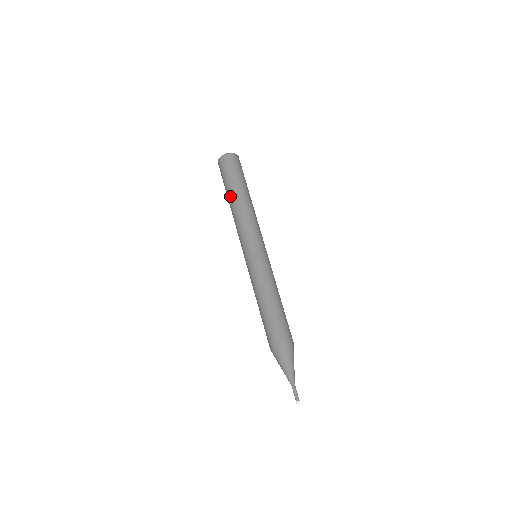
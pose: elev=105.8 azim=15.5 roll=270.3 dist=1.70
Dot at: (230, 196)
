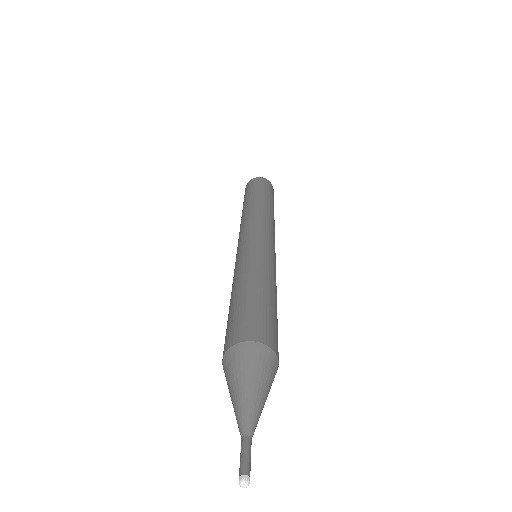
Dot at: (257, 197)
